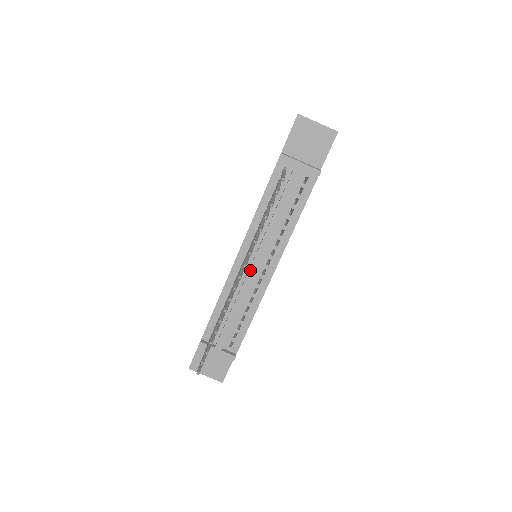
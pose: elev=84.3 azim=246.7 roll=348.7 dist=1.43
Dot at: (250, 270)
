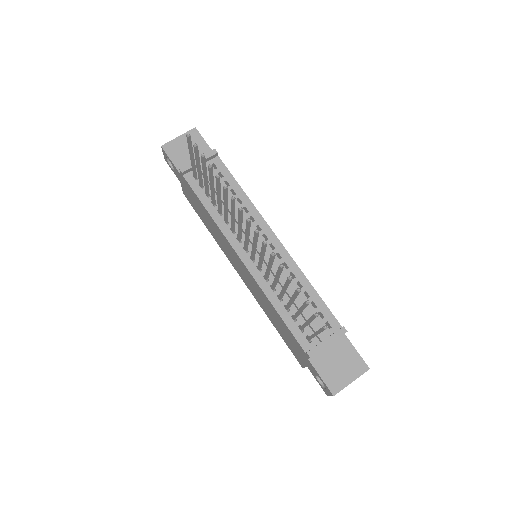
Dot at: occluded
